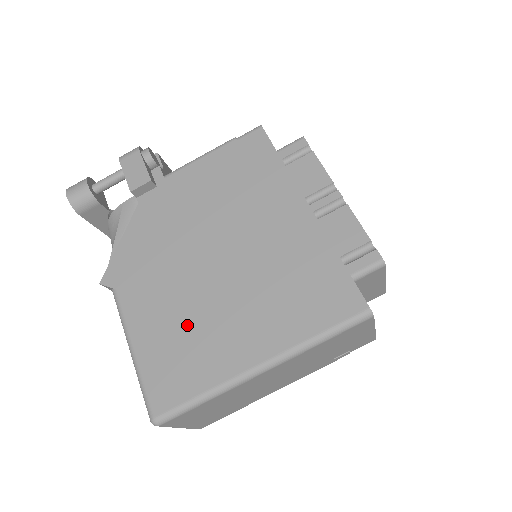
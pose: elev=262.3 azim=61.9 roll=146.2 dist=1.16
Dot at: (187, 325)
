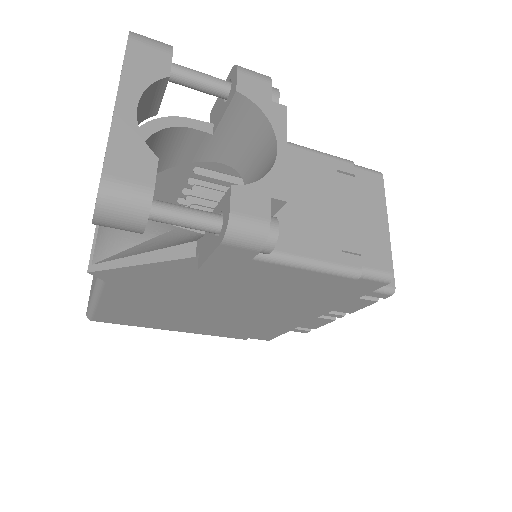
Dot at: (156, 313)
